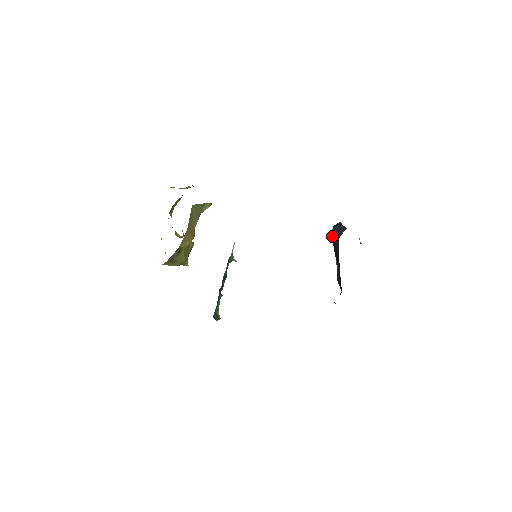
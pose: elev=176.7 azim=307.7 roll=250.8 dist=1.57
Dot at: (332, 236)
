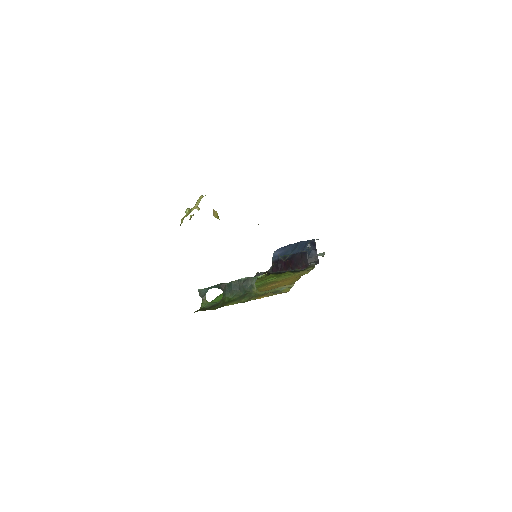
Dot at: (305, 253)
